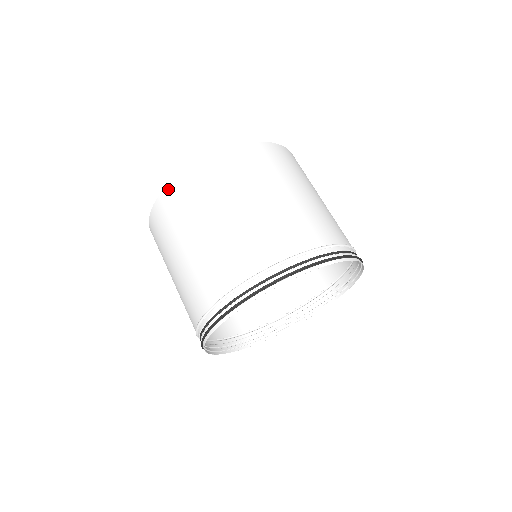
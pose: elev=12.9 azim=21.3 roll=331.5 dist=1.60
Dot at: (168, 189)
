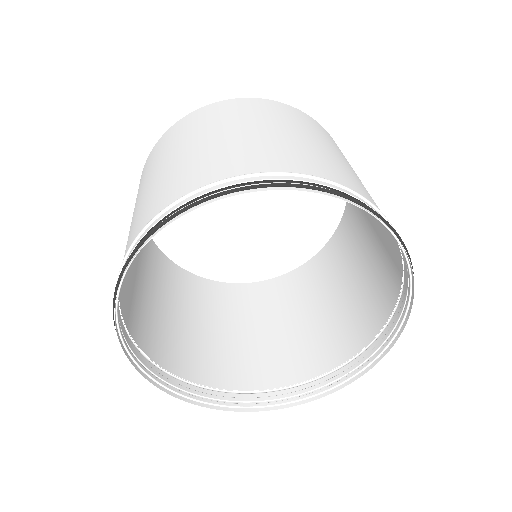
Dot at: (193, 113)
